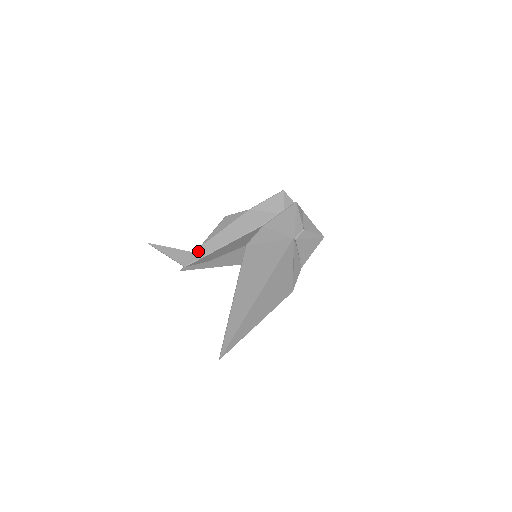
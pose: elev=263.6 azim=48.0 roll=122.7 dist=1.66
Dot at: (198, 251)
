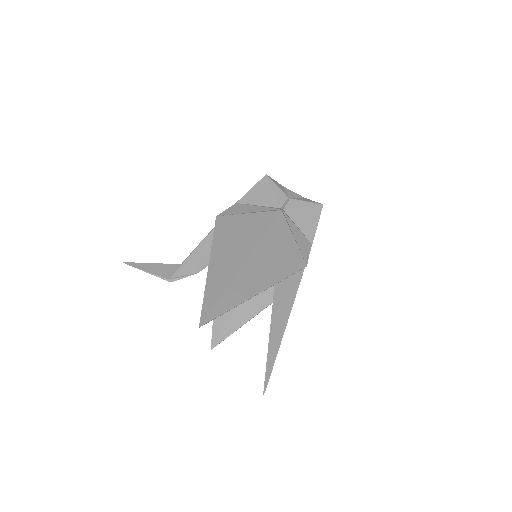
Dot at: occluded
